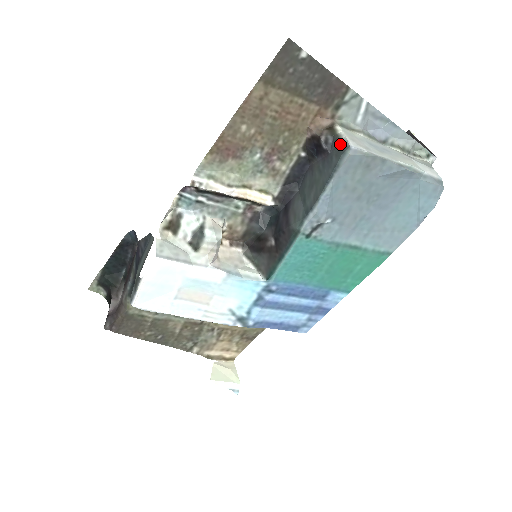
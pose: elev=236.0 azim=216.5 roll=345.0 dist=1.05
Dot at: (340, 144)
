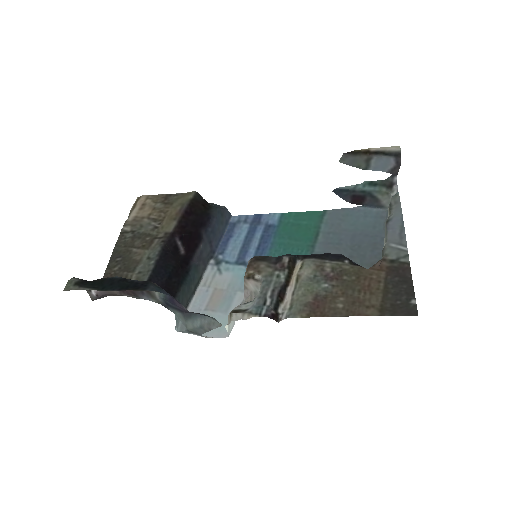
Dot at: occluded
